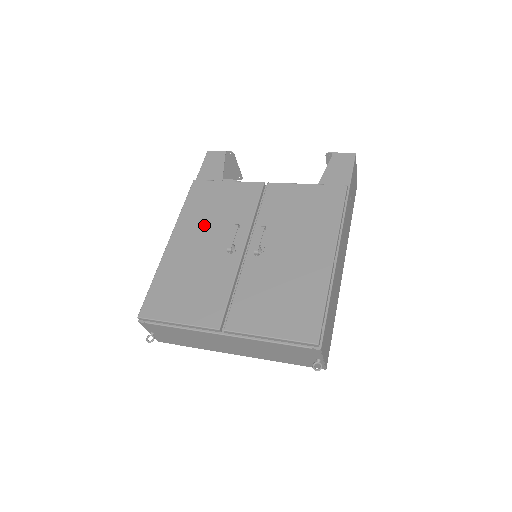
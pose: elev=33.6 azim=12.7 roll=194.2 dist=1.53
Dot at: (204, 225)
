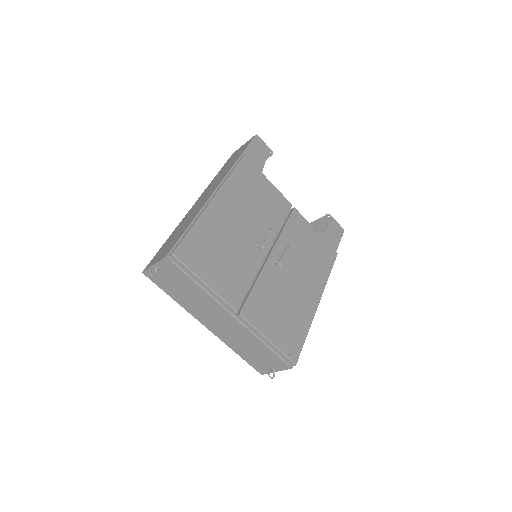
Dot at: (244, 206)
